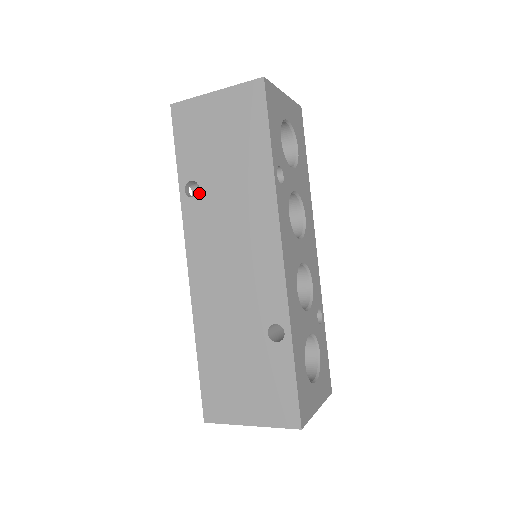
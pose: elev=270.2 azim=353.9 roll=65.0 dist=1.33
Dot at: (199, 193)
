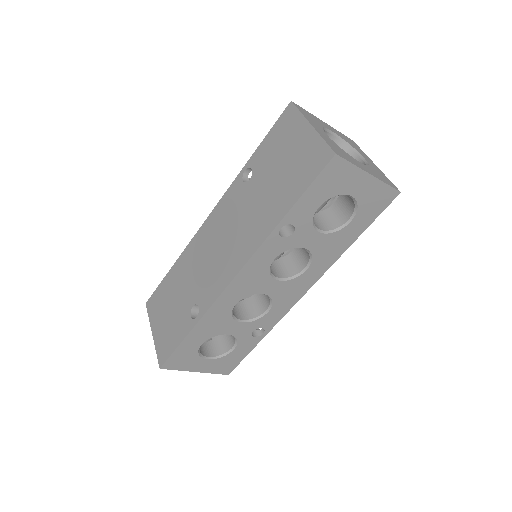
Dot at: (247, 183)
